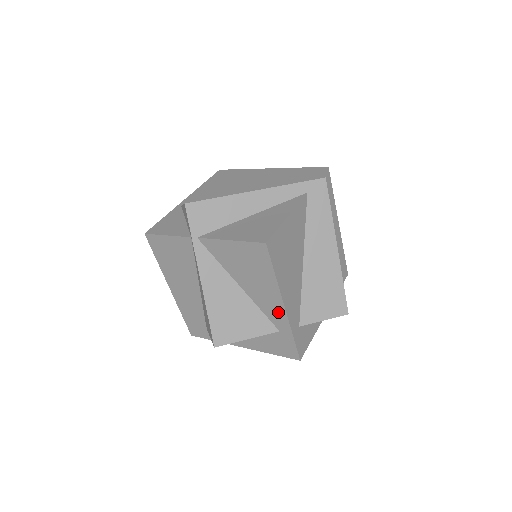
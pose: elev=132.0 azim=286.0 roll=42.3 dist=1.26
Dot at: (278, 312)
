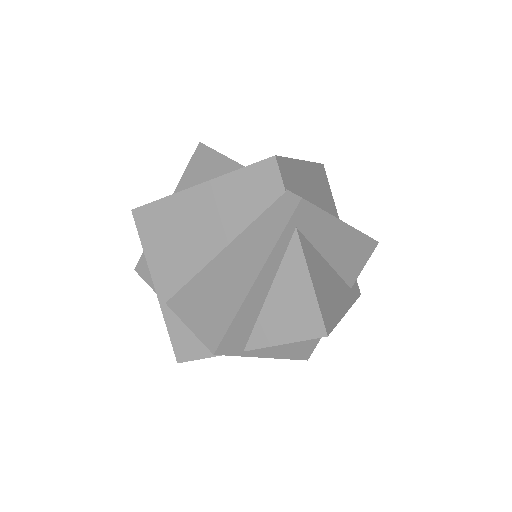
Dot at: occluded
